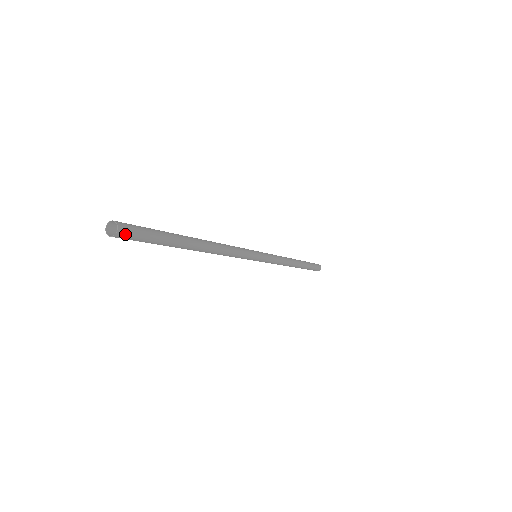
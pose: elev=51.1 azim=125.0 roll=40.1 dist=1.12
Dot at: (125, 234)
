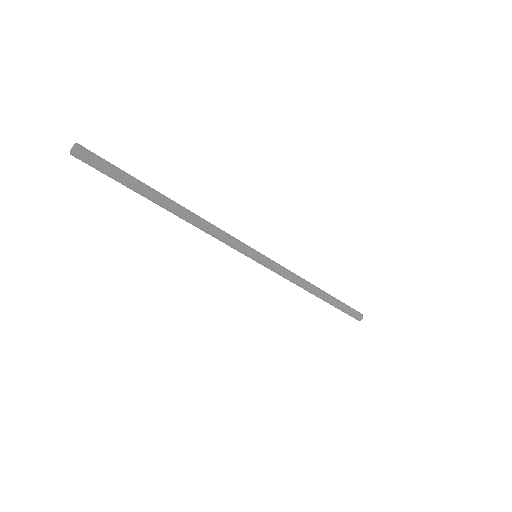
Dot at: (83, 157)
